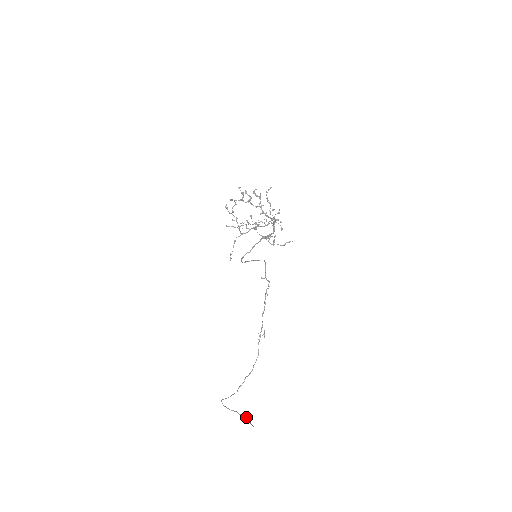
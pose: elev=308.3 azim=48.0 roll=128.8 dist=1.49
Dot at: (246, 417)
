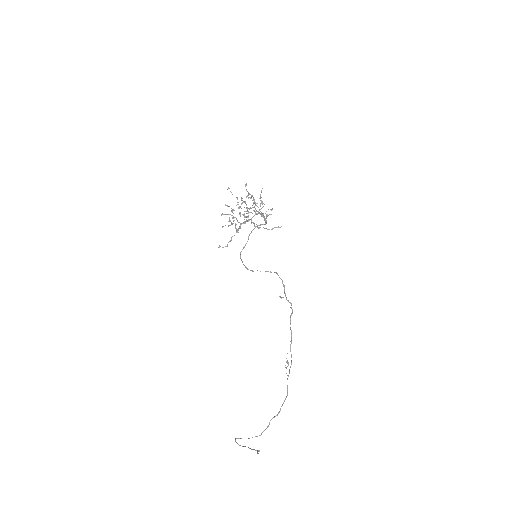
Dot at: (256, 450)
